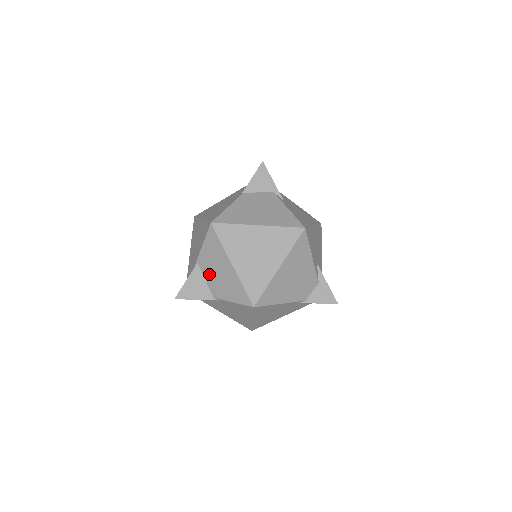
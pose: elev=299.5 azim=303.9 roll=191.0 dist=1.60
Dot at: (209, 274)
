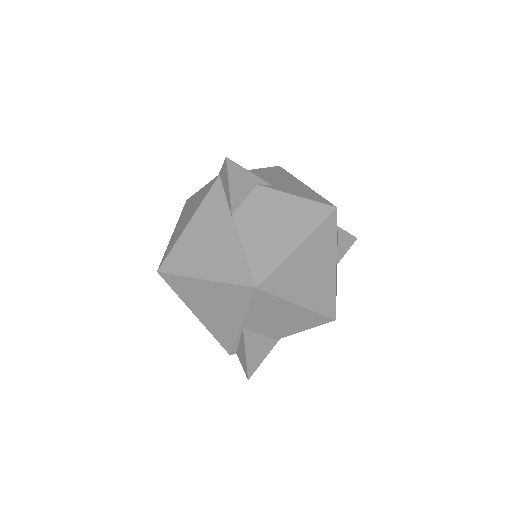
Dot at: (265, 328)
